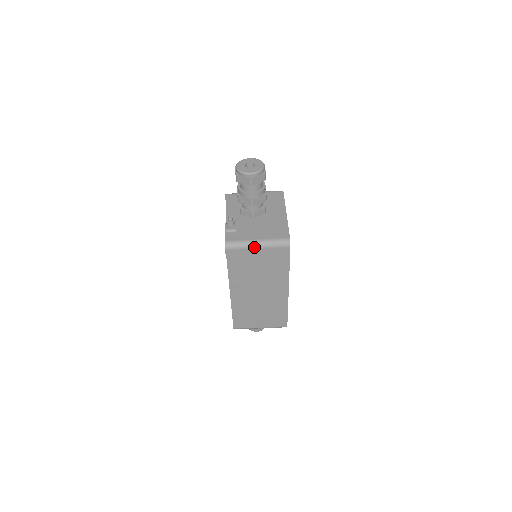
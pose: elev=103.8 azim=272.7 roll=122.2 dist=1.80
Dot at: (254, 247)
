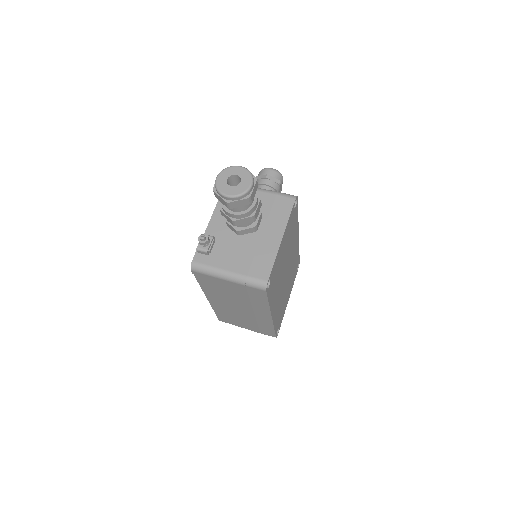
Dot at: (223, 278)
